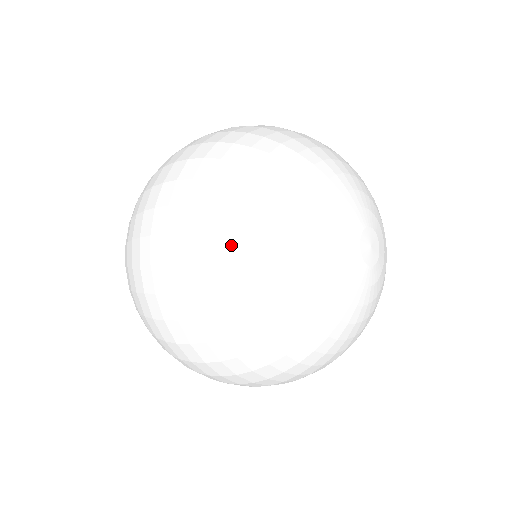
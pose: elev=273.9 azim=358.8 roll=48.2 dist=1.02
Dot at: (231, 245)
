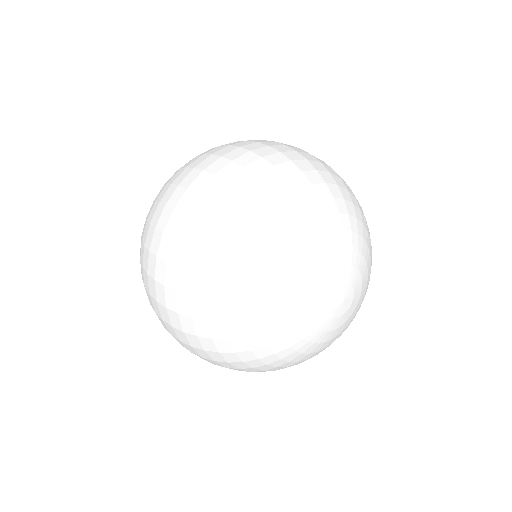
Dot at: (299, 180)
